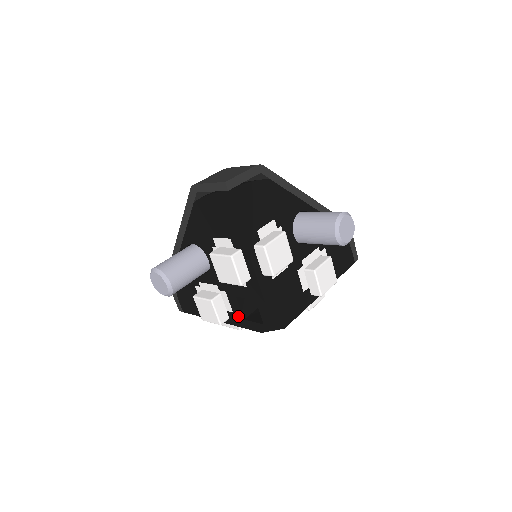
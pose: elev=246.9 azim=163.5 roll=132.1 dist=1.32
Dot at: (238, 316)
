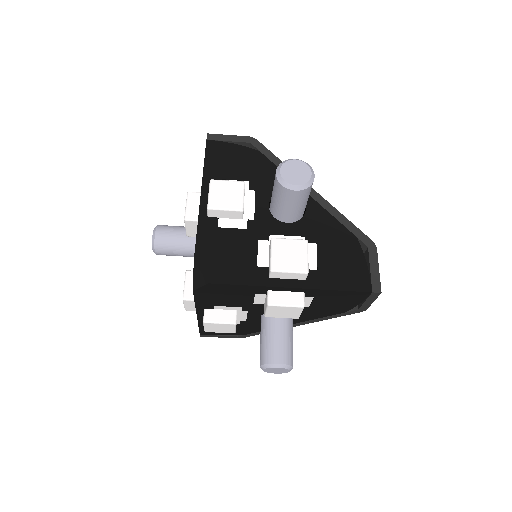
Dot at: occluded
